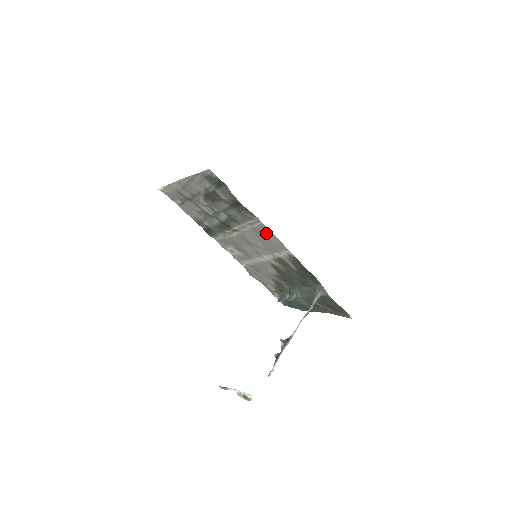
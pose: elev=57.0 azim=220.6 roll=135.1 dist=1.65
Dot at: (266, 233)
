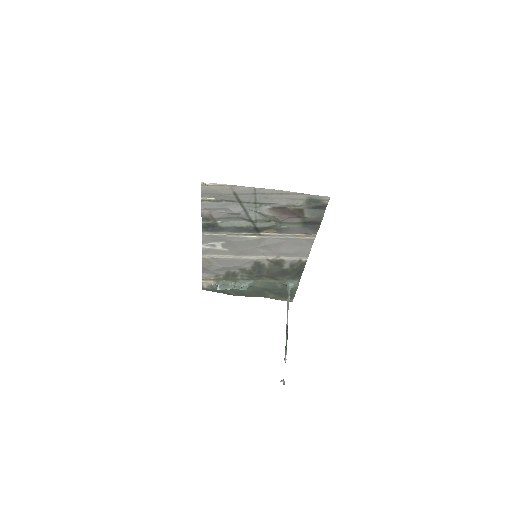
Dot at: (304, 244)
